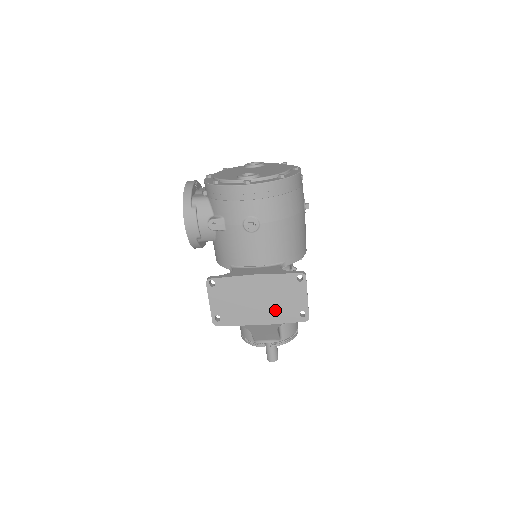
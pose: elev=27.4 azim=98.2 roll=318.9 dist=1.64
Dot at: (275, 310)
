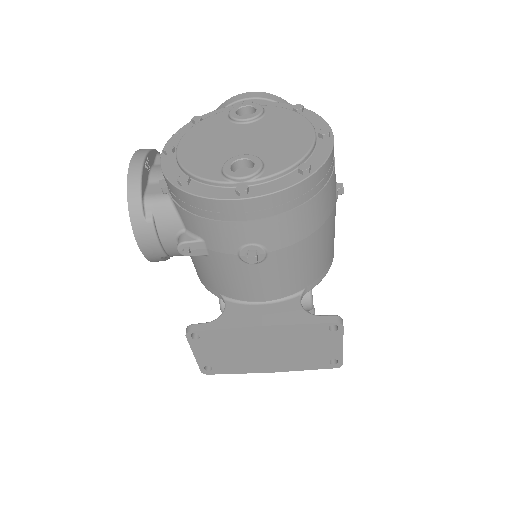
Dot at: (293, 359)
